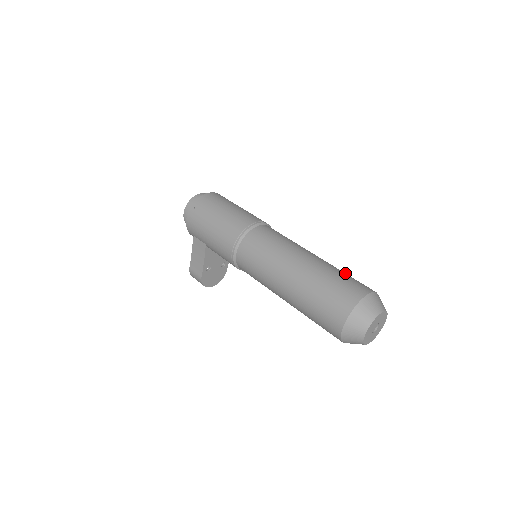
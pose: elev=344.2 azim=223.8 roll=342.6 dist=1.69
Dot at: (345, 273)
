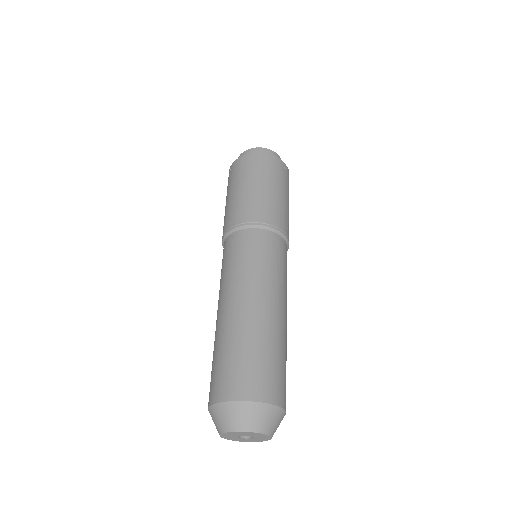
Dot at: (262, 352)
